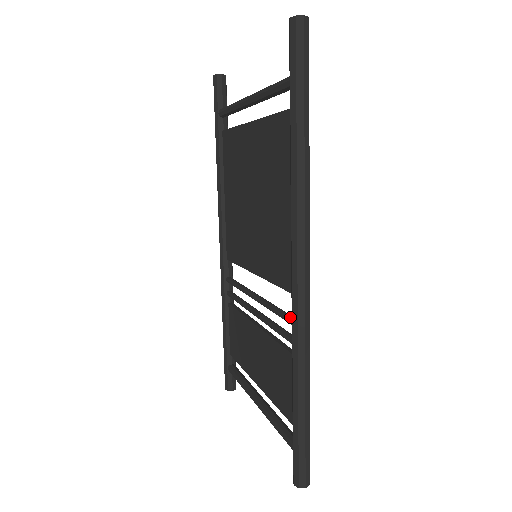
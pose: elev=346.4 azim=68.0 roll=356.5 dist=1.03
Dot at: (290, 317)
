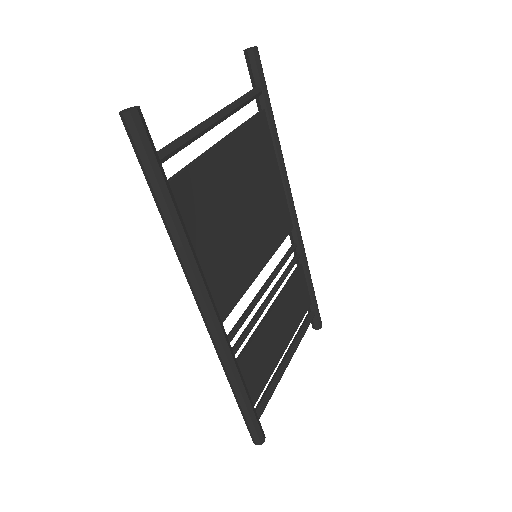
Dot at: (229, 334)
